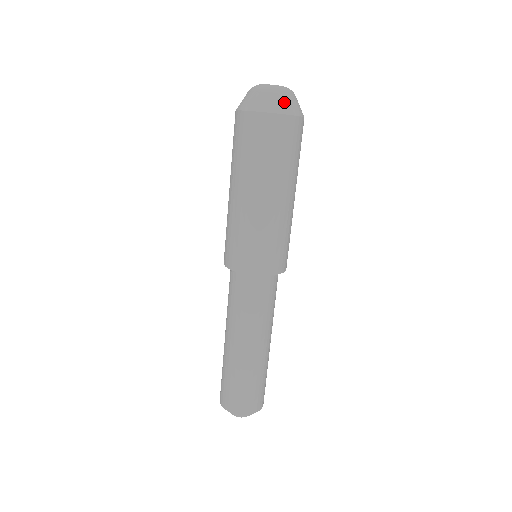
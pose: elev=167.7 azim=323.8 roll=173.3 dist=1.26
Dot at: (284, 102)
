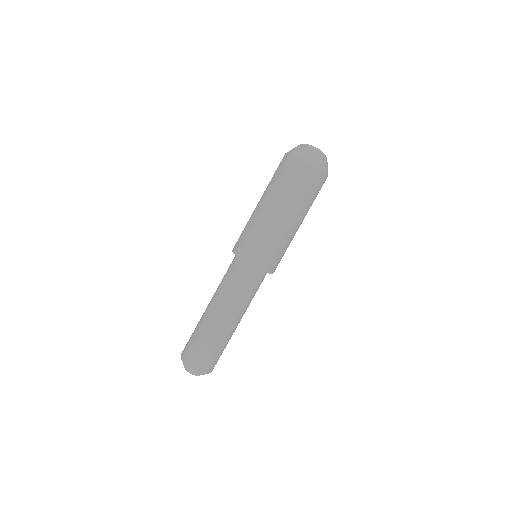
Dot at: (317, 159)
